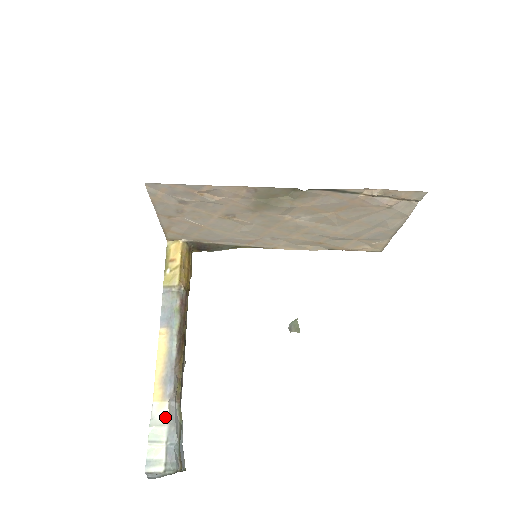
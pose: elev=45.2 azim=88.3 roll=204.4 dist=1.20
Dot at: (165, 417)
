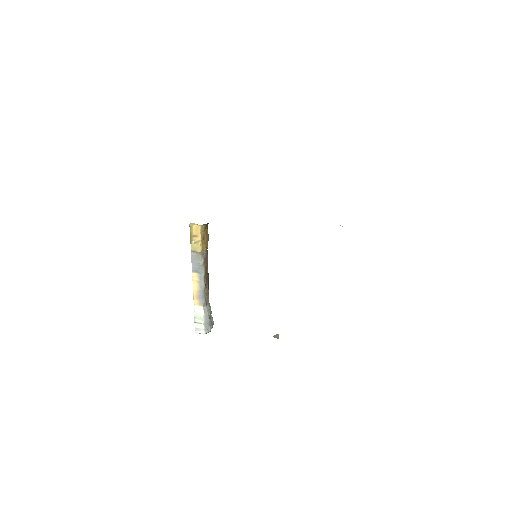
Dot at: (202, 314)
